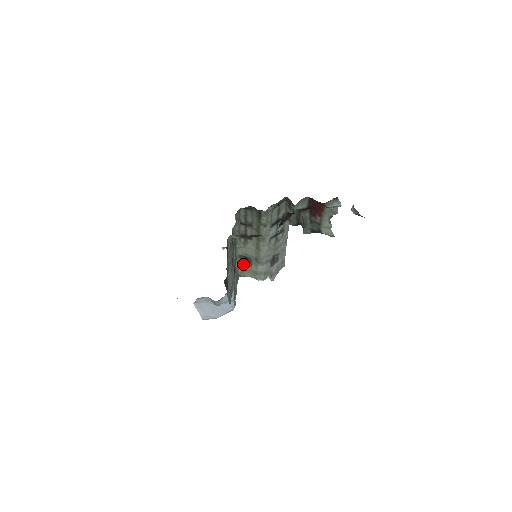
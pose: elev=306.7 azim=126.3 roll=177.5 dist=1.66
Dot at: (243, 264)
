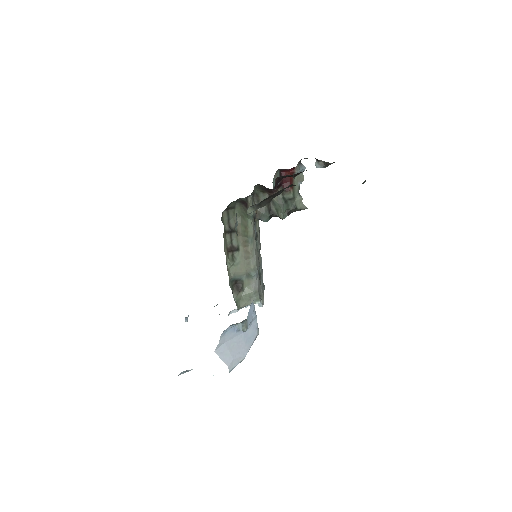
Dot at: (235, 292)
